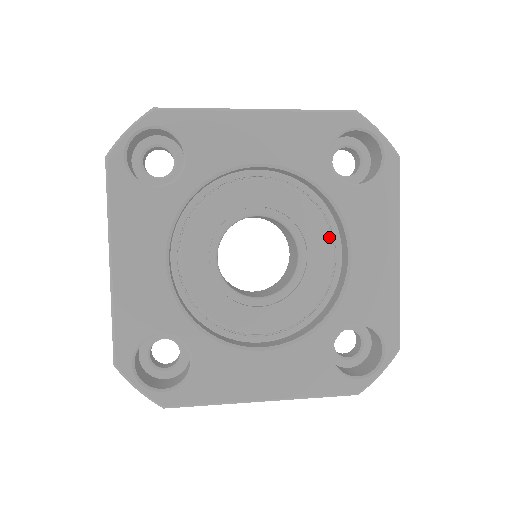
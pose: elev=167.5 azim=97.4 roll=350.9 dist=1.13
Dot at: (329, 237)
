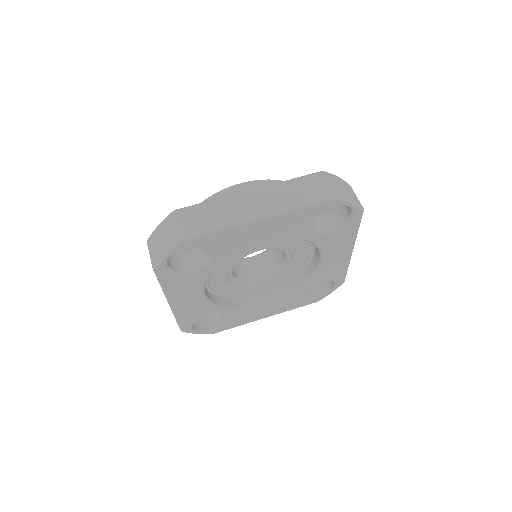
Dot at: (307, 246)
